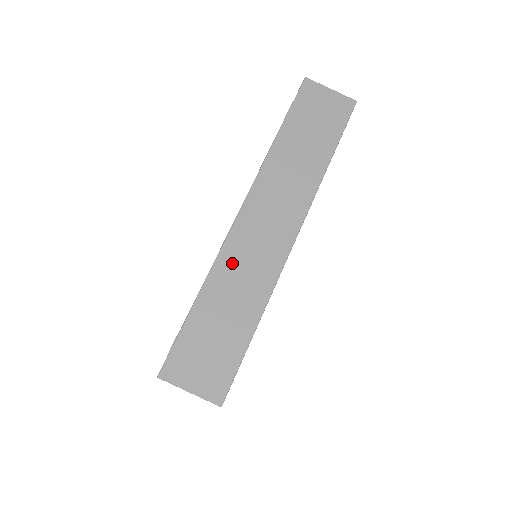
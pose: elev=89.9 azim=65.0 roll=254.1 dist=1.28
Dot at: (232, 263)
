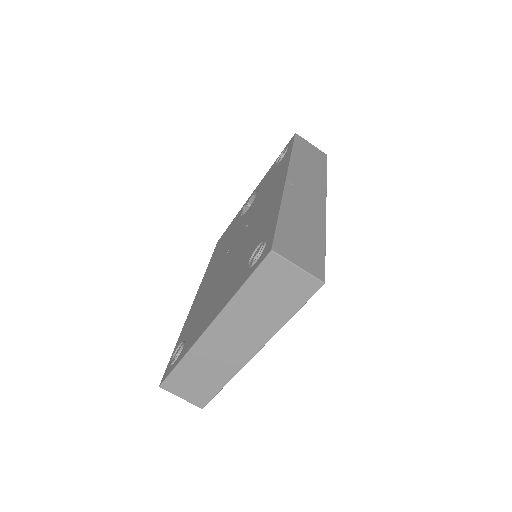
Dot at: (294, 201)
